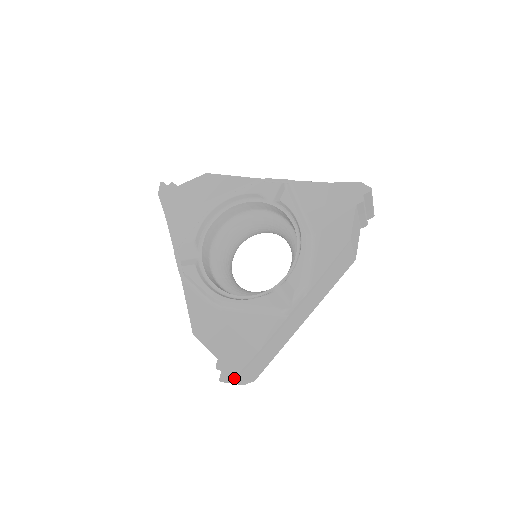
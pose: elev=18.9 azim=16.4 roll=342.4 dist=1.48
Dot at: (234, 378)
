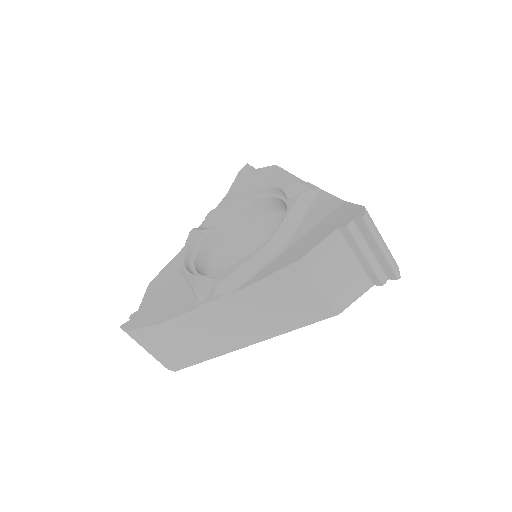
Dot at: (131, 333)
